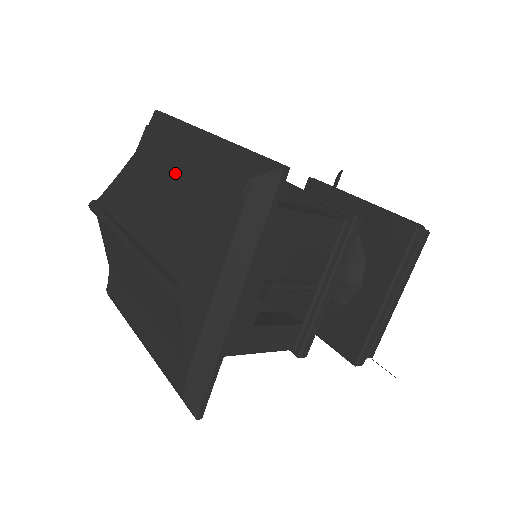
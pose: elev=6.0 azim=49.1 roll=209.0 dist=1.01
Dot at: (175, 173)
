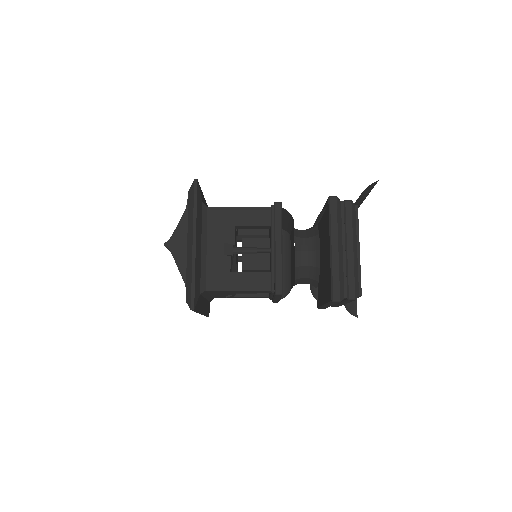
Dot at: occluded
